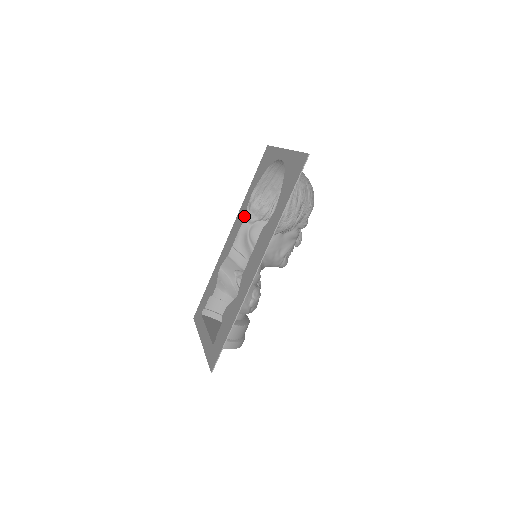
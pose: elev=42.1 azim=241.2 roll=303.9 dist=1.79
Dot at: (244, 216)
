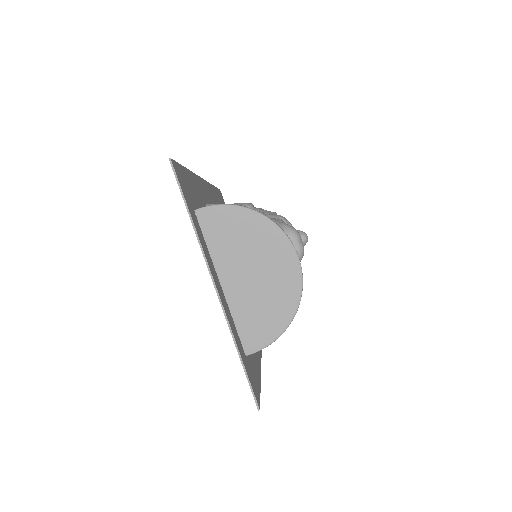
Dot at: occluded
